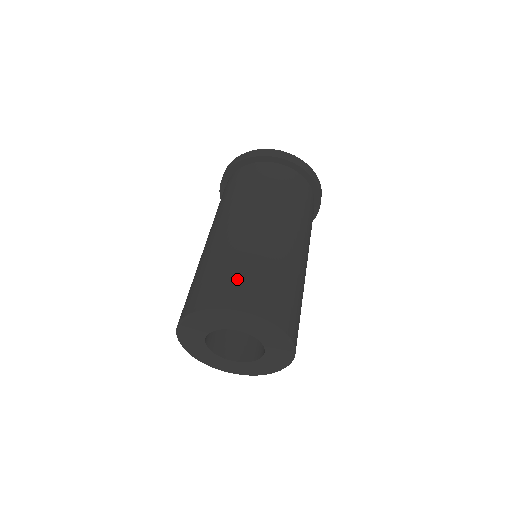
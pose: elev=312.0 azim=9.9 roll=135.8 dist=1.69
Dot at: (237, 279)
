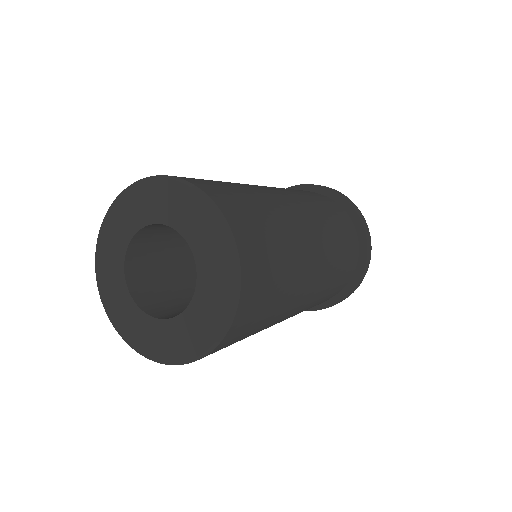
Dot at: (231, 190)
